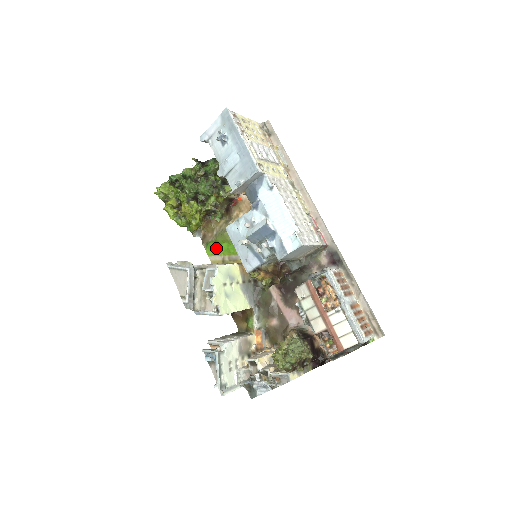
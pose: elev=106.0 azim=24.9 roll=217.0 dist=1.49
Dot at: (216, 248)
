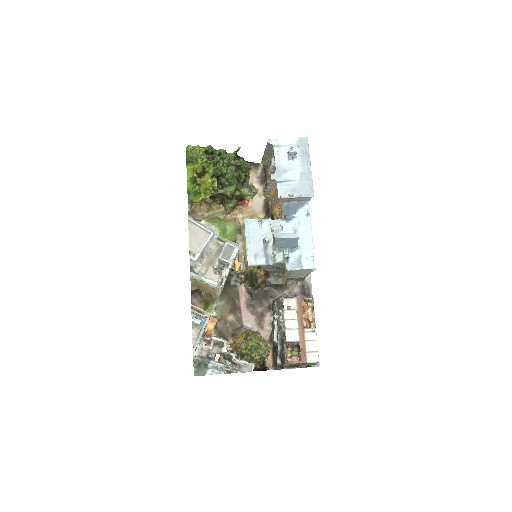
Dot at: occluded
